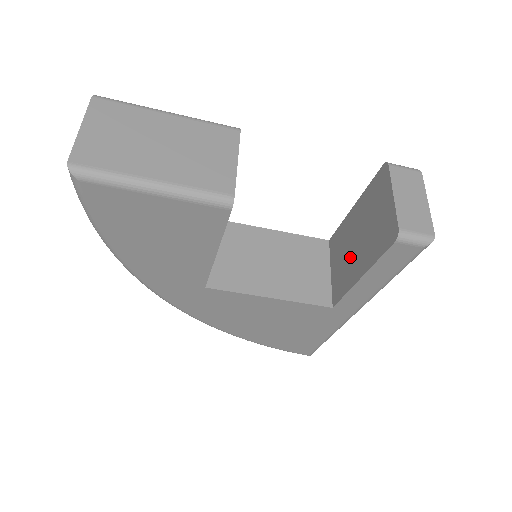
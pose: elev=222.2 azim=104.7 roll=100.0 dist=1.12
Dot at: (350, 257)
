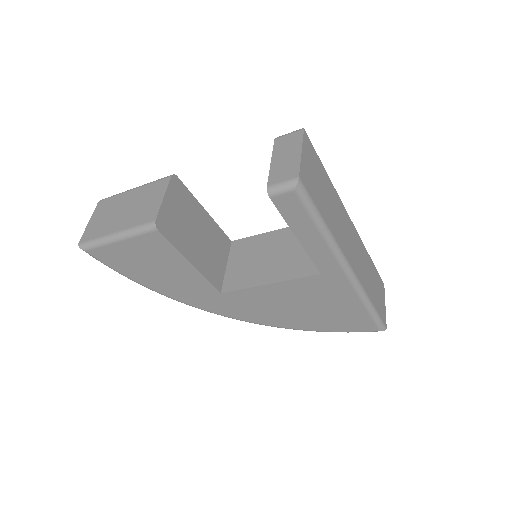
Dot at: occluded
